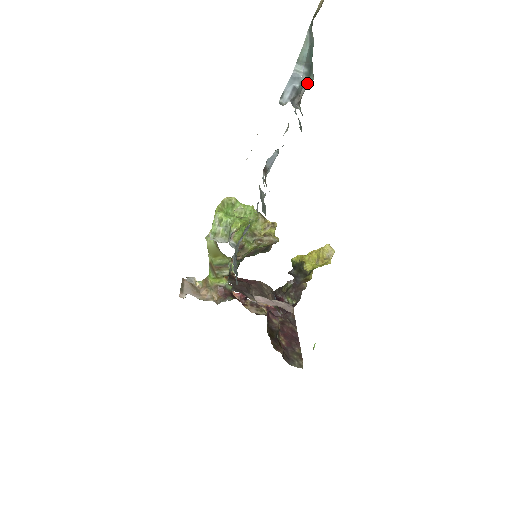
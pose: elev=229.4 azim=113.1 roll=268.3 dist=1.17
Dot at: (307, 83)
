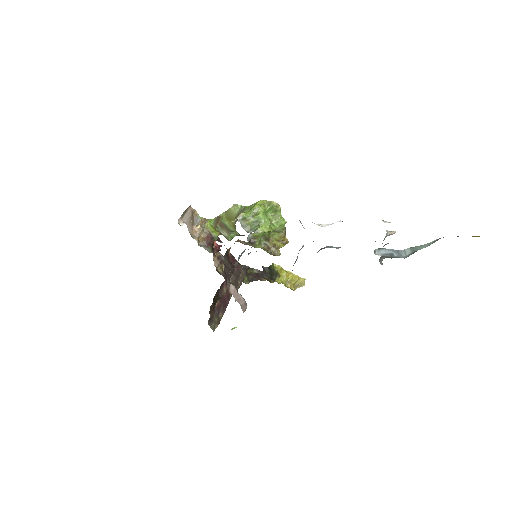
Dot at: occluded
